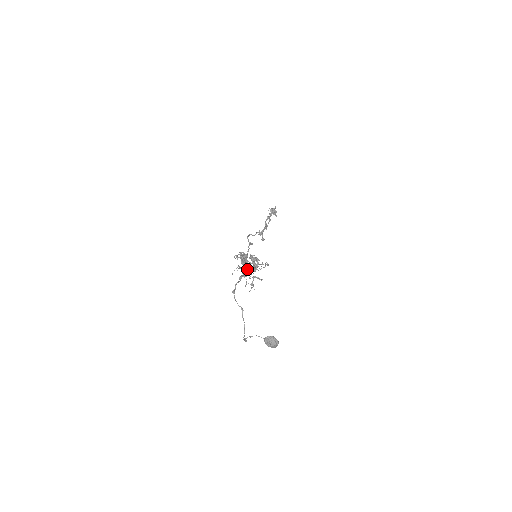
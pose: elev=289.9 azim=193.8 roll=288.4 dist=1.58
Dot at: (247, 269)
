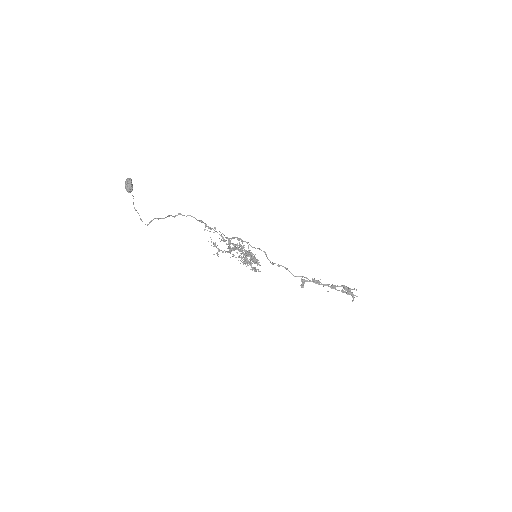
Dot at: occluded
